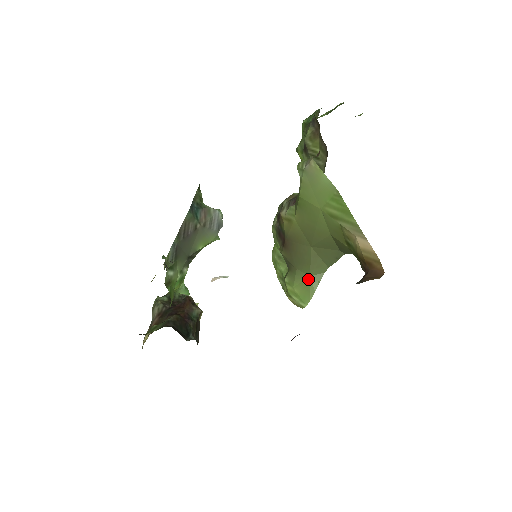
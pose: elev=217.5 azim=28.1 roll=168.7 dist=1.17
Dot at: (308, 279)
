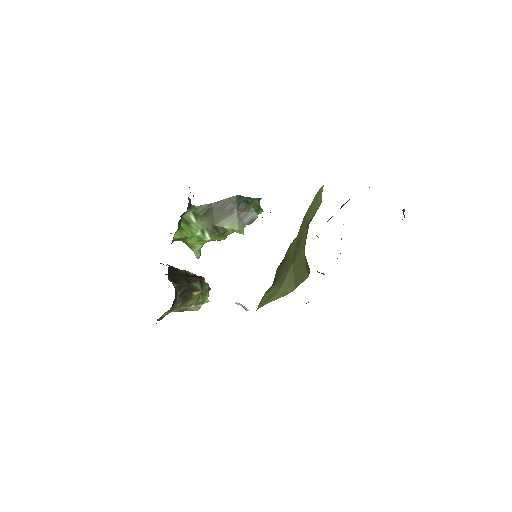
Dot at: (276, 292)
